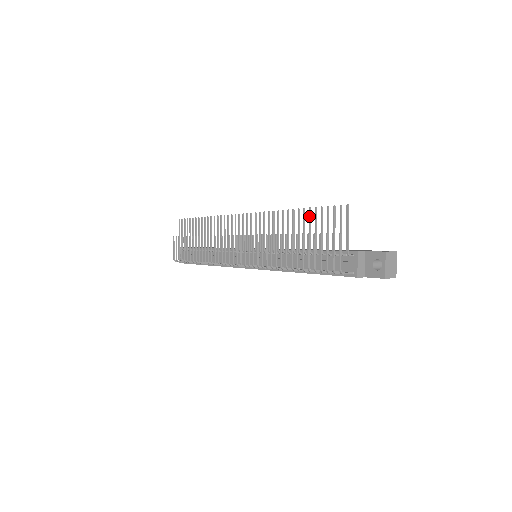
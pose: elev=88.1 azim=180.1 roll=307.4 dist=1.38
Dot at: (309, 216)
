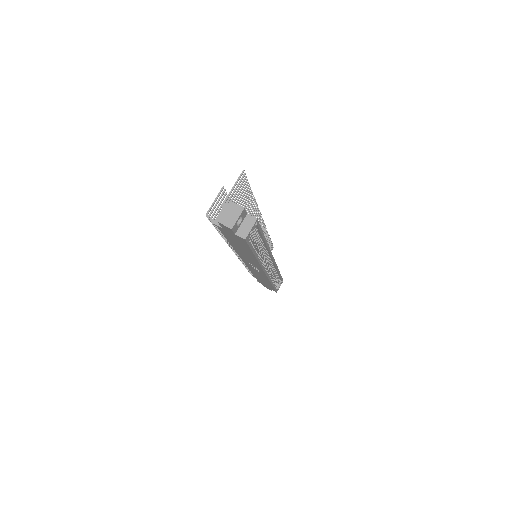
Dot at: (246, 193)
